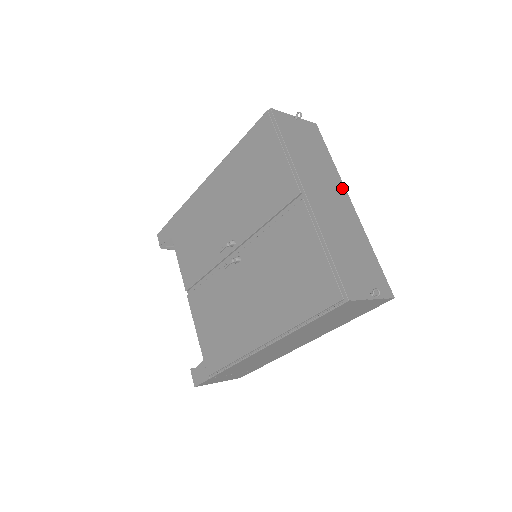
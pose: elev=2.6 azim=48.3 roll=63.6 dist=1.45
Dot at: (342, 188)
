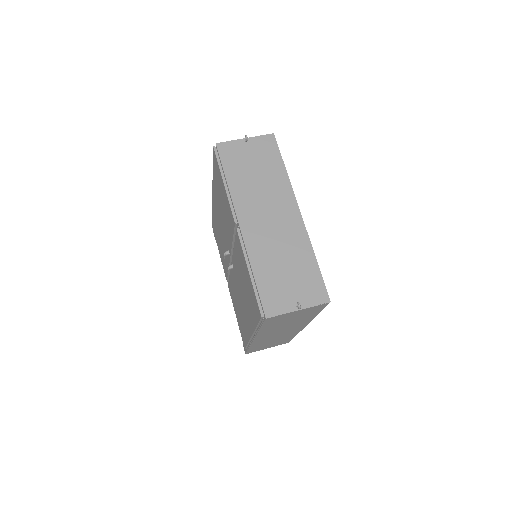
Dot at: (291, 199)
